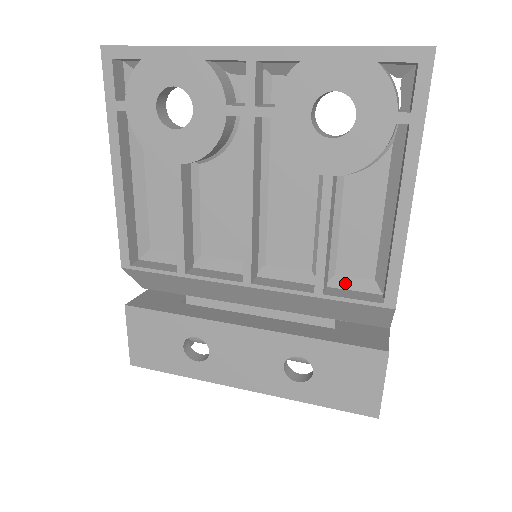
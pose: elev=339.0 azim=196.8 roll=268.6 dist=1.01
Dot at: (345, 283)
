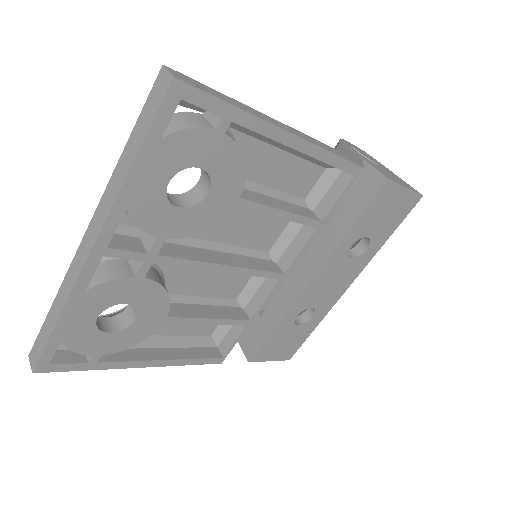
Dot at: (317, 195)
